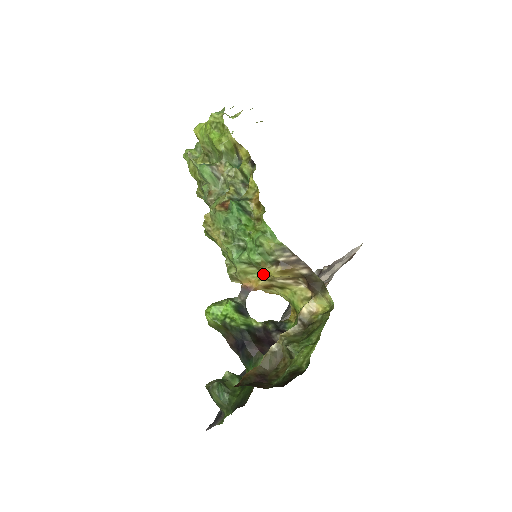
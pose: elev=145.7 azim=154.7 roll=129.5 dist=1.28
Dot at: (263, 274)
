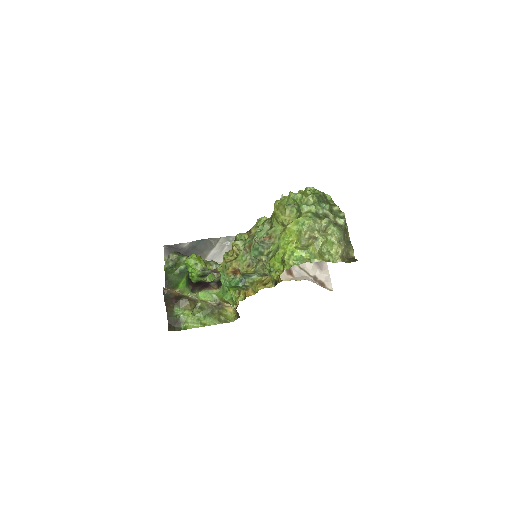
Dot at: occluded
